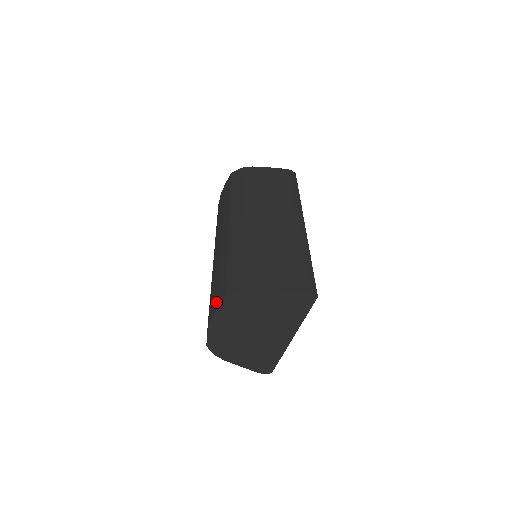
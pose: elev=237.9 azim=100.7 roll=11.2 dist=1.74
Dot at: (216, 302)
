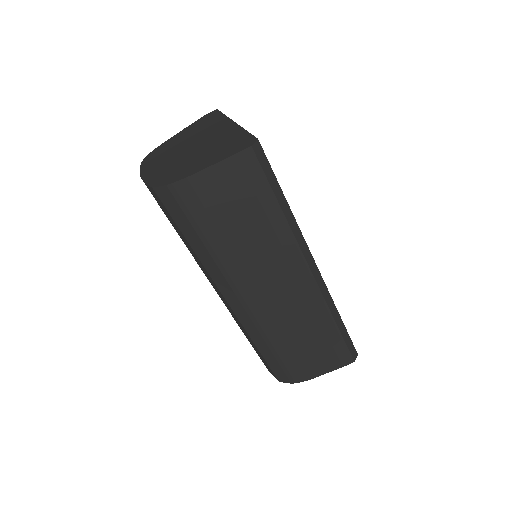
Dot at: occluded
